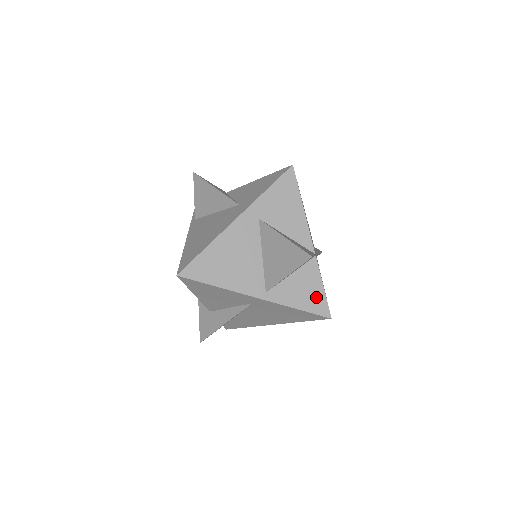
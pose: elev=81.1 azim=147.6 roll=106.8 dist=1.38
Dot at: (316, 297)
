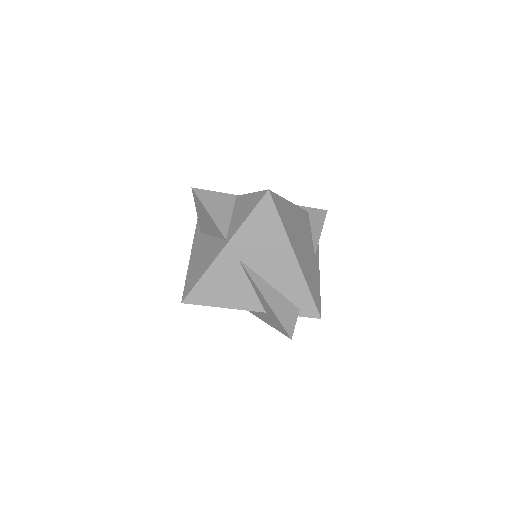
Dot at: (252, 200)
